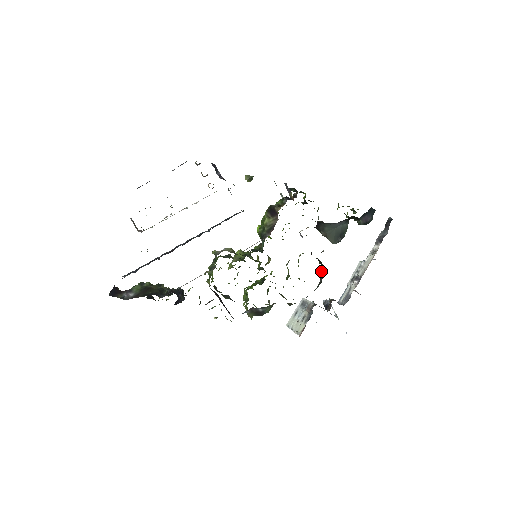
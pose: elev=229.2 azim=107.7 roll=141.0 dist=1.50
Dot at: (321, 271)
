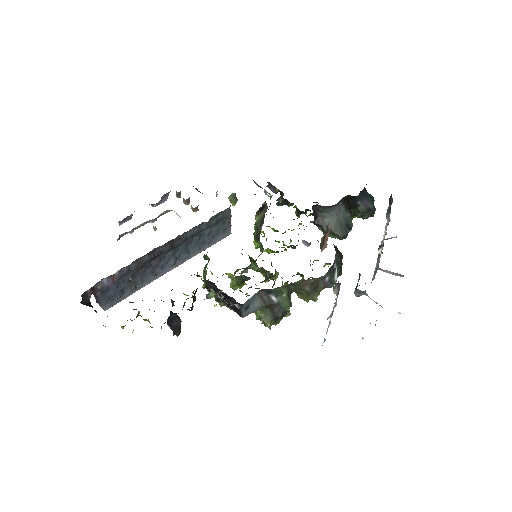
Dot at: (334, 246)
